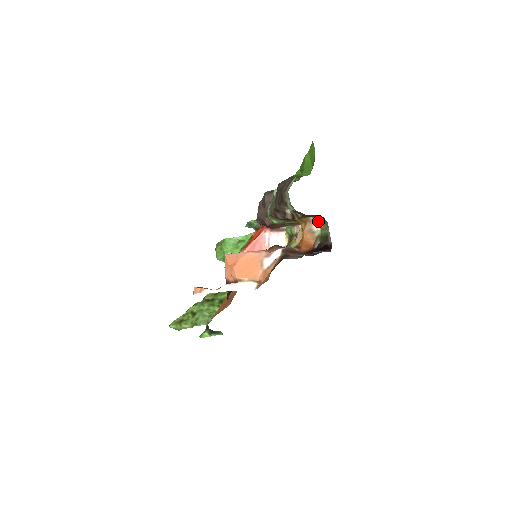
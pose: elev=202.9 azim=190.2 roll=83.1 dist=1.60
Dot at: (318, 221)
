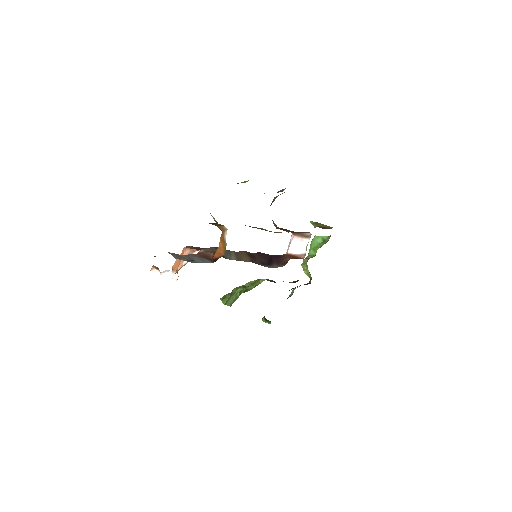
Dot at: (226, 231)
